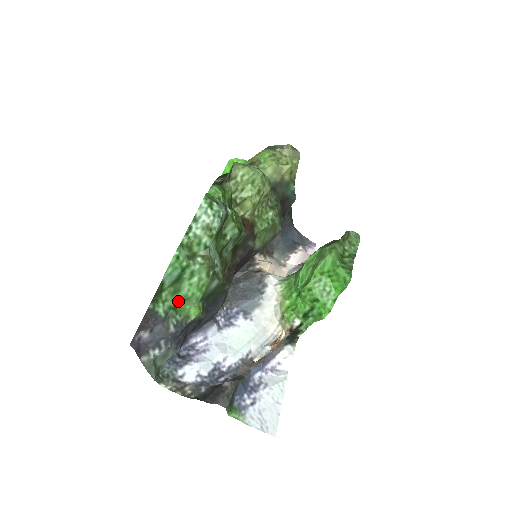
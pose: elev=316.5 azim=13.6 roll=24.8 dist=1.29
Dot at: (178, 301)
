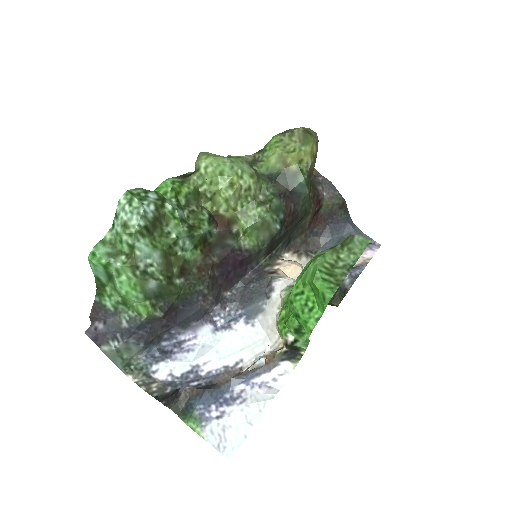
Dot at: (122, 297)
